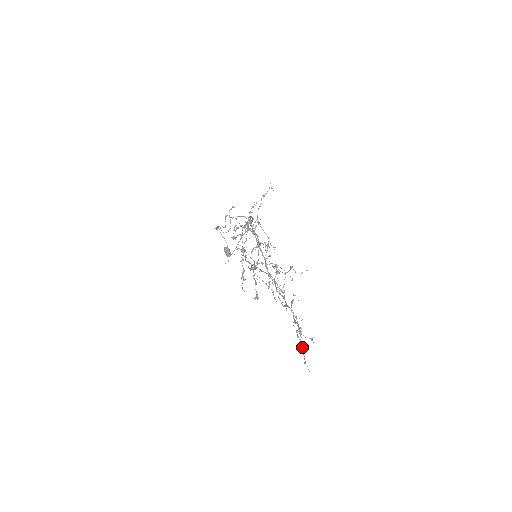
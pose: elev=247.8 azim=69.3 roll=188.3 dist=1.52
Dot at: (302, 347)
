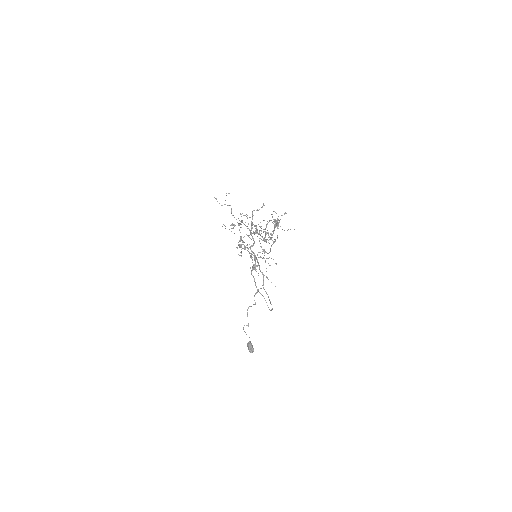
Dot at: (277, 222)
